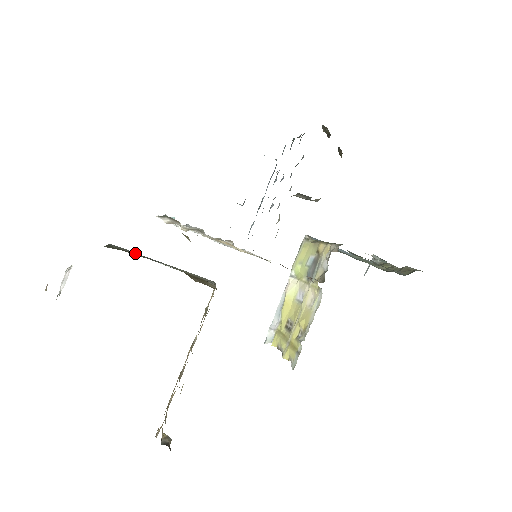
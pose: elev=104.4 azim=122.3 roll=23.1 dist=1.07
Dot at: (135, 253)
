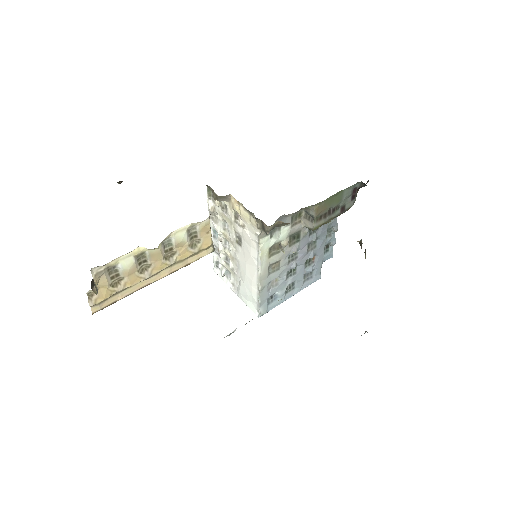
Dot at: occluded
